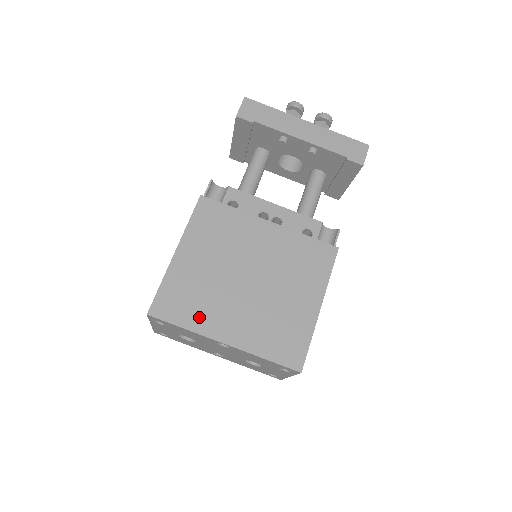
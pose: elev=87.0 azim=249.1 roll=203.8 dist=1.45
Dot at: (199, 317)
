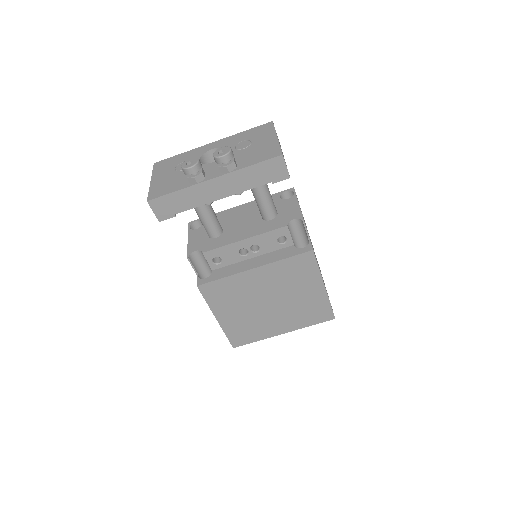
Dot at: (260, 333)
